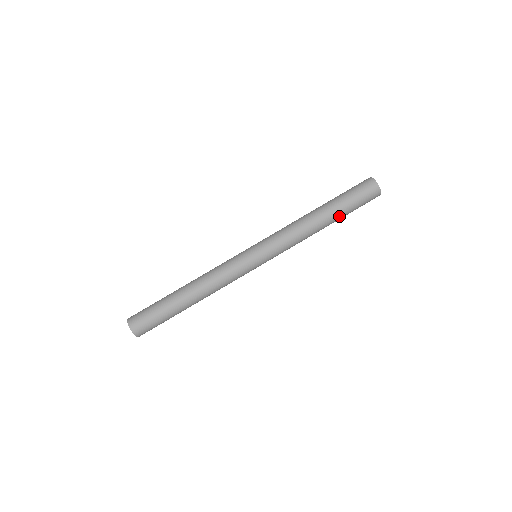
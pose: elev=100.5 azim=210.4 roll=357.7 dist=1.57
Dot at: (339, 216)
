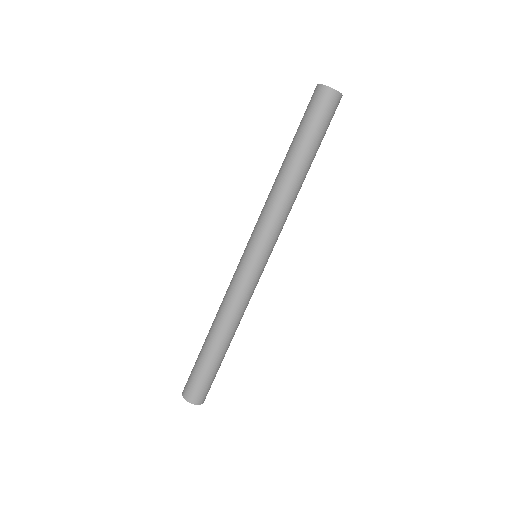
Dot at: (312, 155)
